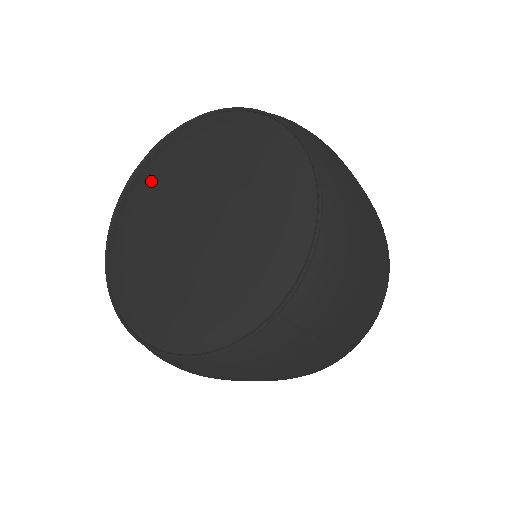
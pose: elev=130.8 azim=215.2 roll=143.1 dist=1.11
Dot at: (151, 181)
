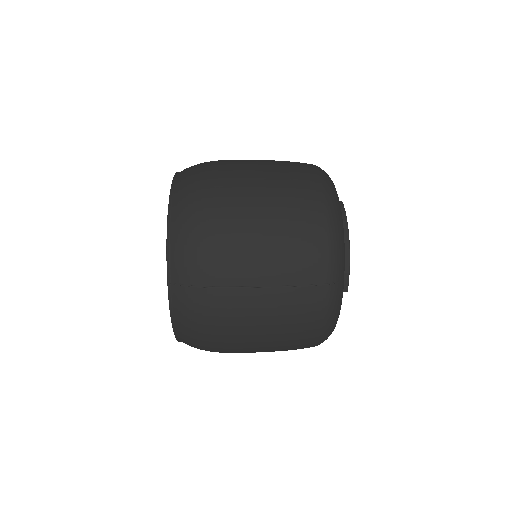
Dot at: occluded
